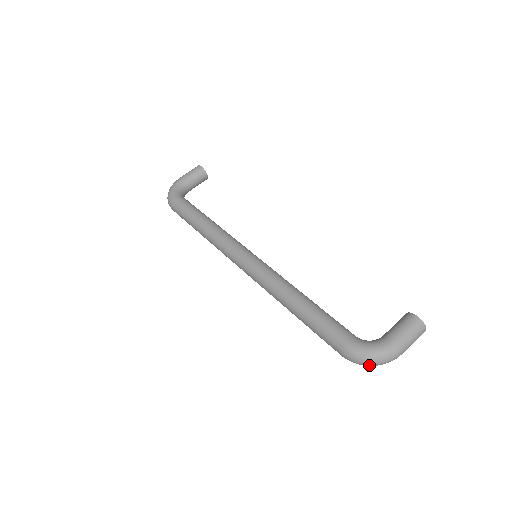
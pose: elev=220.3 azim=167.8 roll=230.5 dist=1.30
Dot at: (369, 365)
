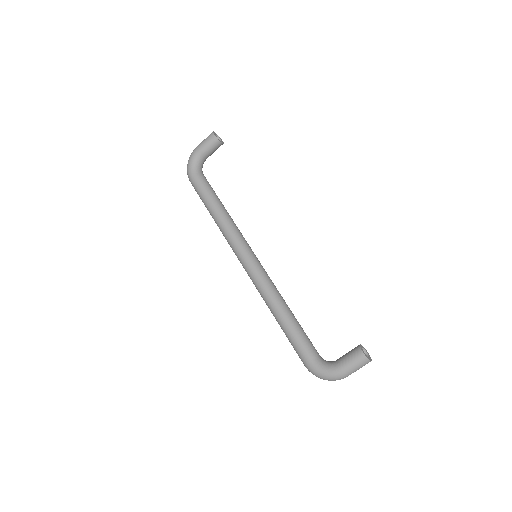
Dot at: (323, 379)
